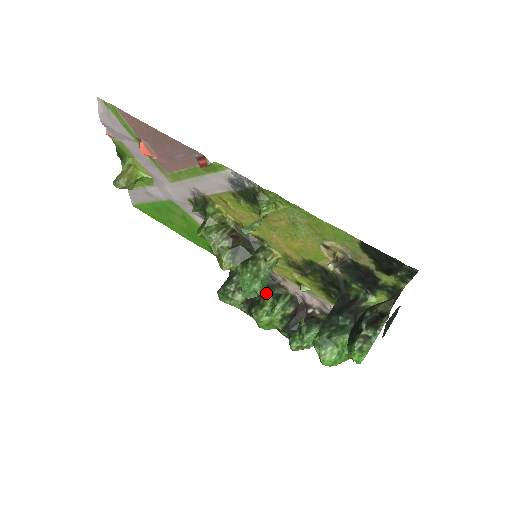
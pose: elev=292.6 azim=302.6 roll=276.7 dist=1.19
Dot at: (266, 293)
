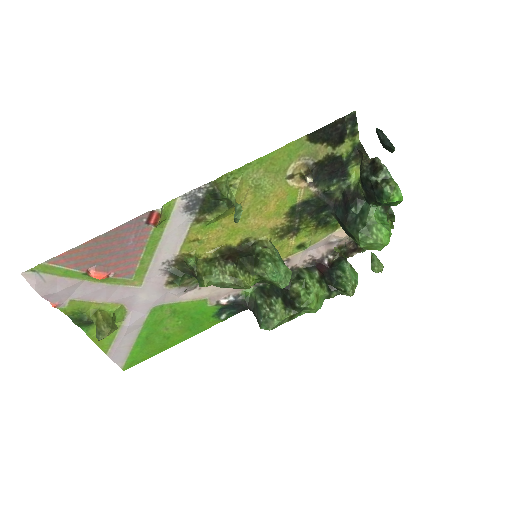
Dot at: (289, 287)
